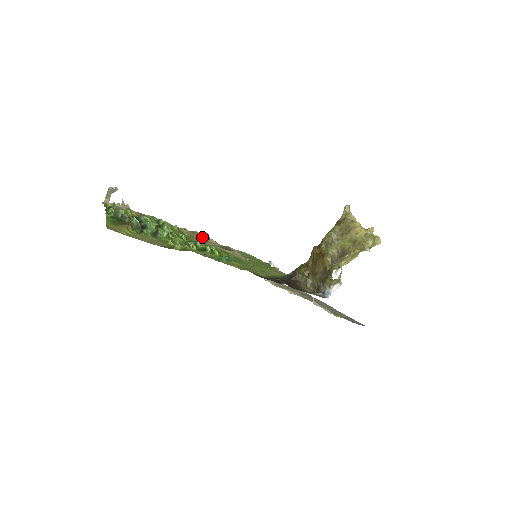
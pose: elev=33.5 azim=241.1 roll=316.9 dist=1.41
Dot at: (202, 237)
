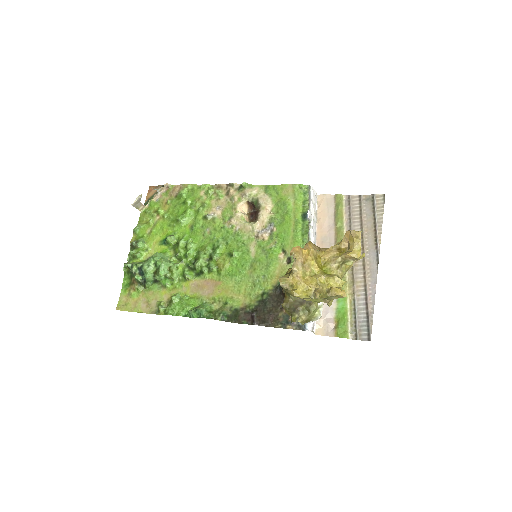
Dot at: (234, 198)
